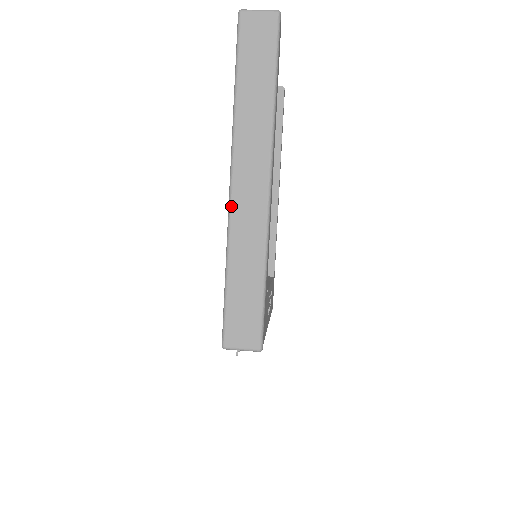
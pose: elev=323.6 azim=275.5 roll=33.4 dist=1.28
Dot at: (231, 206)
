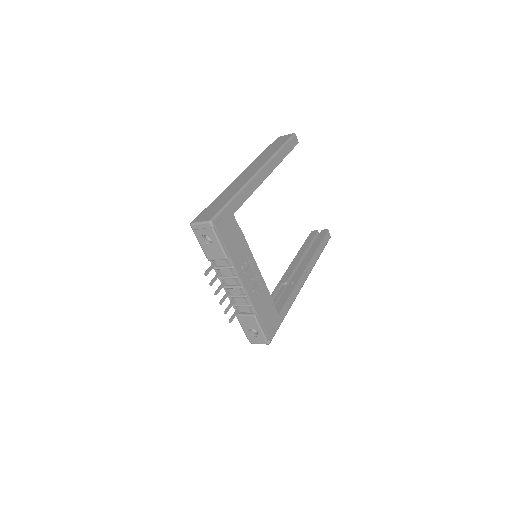
Dot at: (235, 179)
